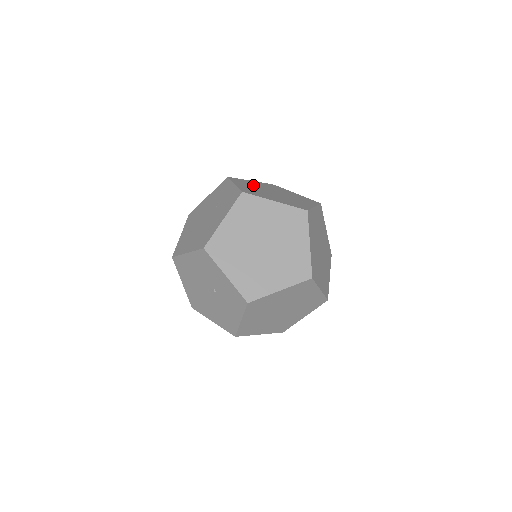
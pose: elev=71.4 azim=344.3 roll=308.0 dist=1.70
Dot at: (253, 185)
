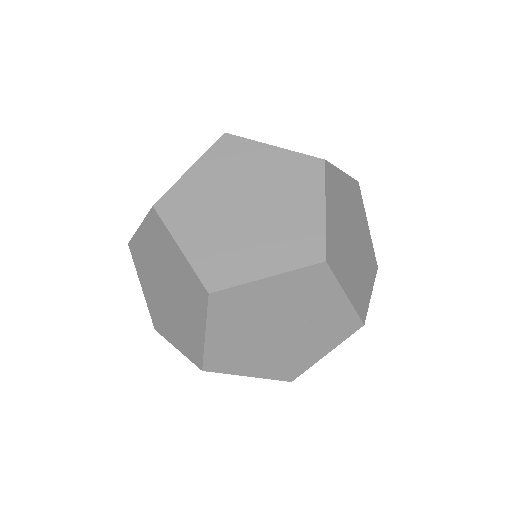
Dot at: (342, 247)
